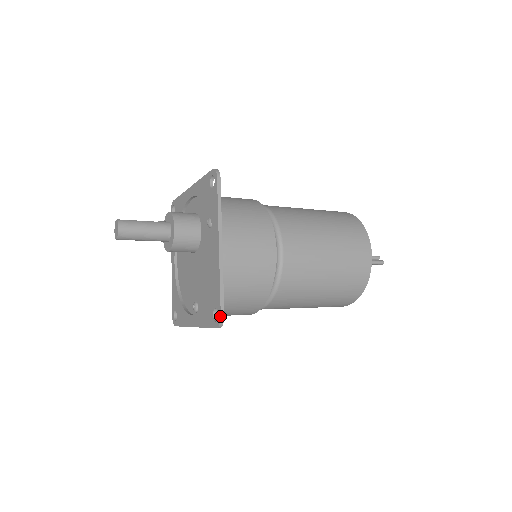
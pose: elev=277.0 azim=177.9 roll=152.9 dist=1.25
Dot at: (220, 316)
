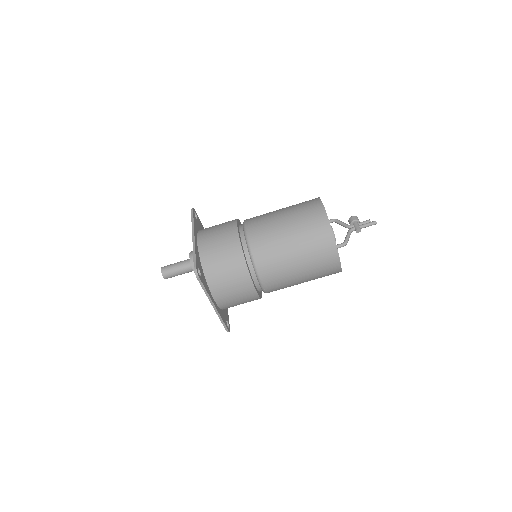
Dot at: (194, 268)
